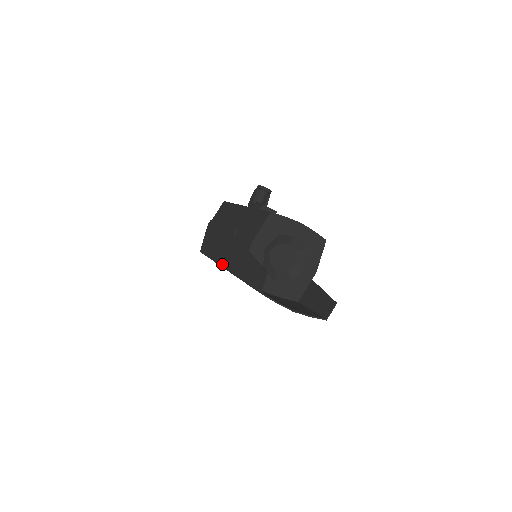
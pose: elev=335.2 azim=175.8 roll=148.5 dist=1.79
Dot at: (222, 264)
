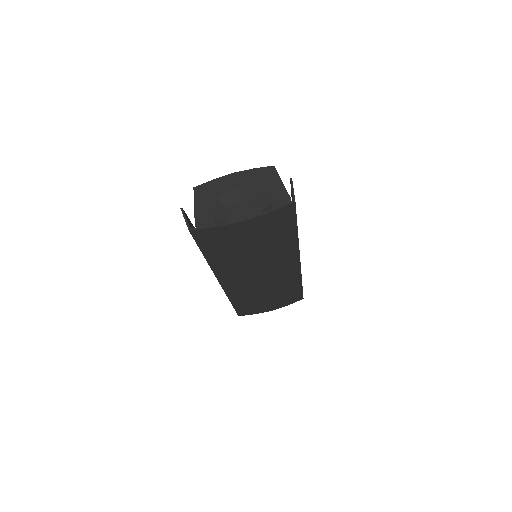
Dot at: occluded
